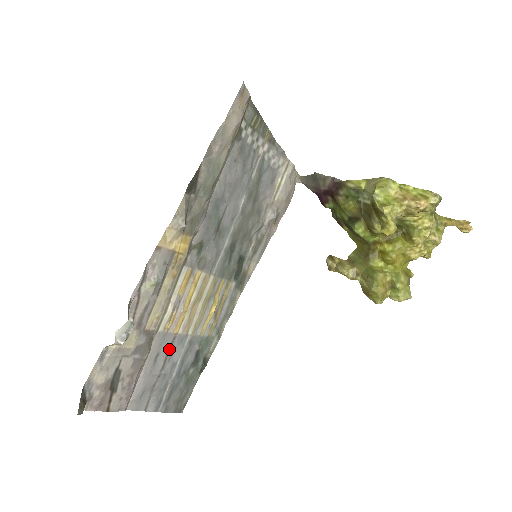
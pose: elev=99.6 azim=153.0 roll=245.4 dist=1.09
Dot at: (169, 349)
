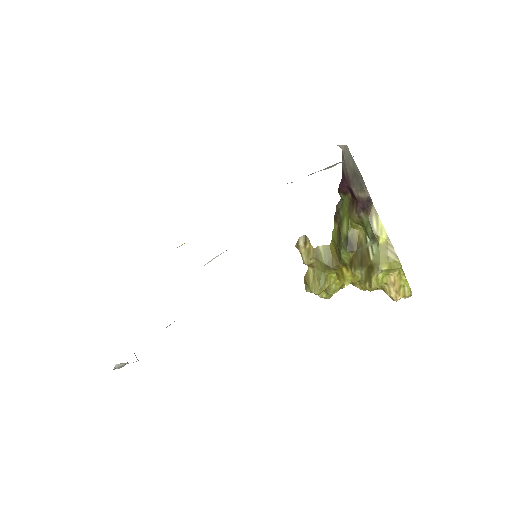
Dot at: occluded
